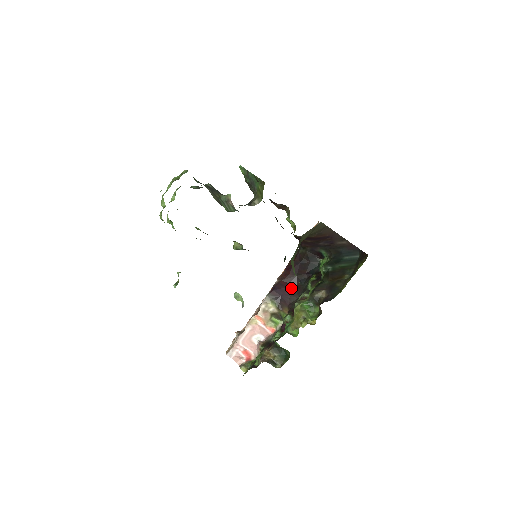
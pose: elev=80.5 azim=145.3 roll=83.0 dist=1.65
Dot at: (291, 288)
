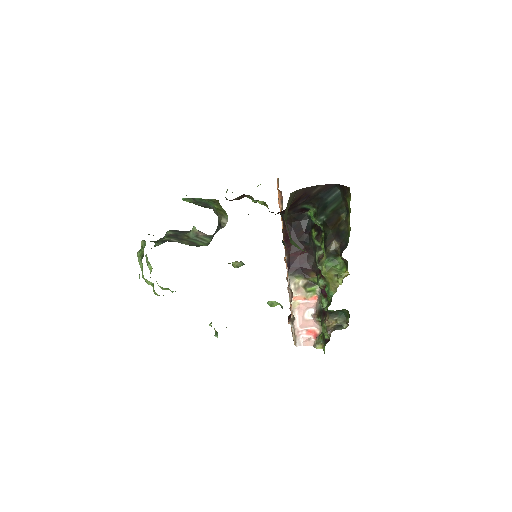
Dot at: (302, 254)
